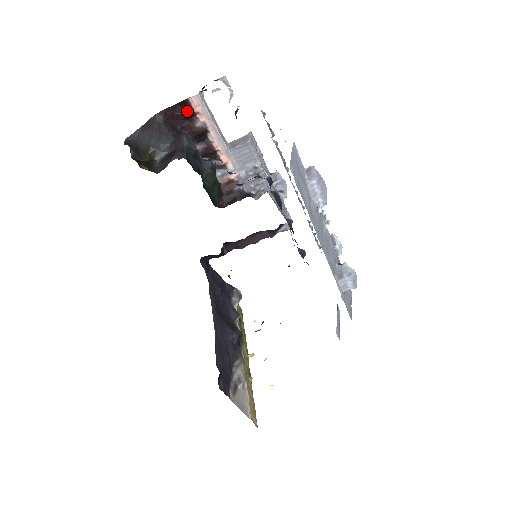
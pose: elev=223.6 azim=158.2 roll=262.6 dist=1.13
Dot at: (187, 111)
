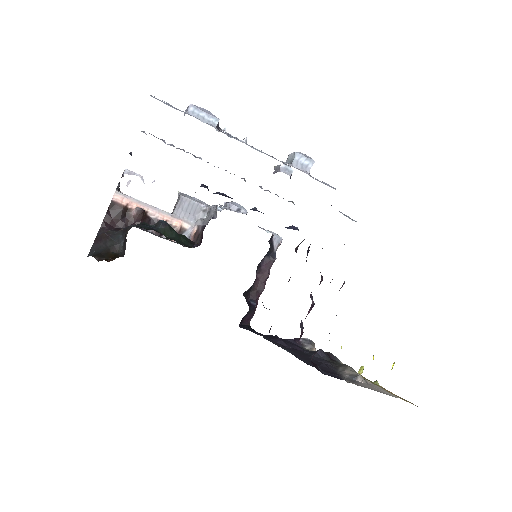
Dot at: (119, 210)
